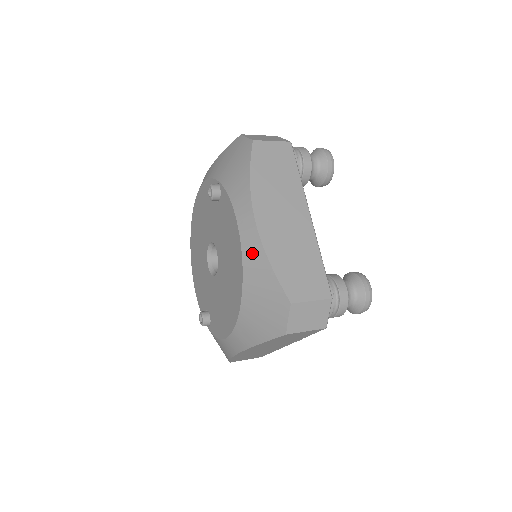
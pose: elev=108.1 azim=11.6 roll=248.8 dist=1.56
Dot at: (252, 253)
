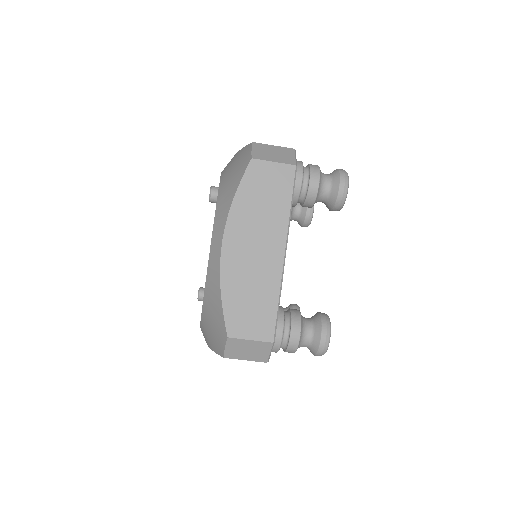
Dot at: (212, 276)
